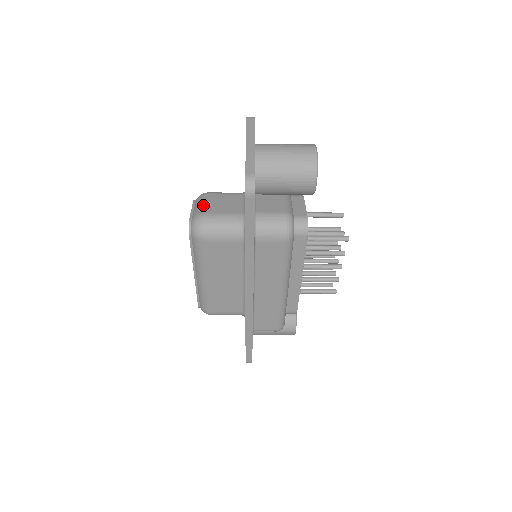
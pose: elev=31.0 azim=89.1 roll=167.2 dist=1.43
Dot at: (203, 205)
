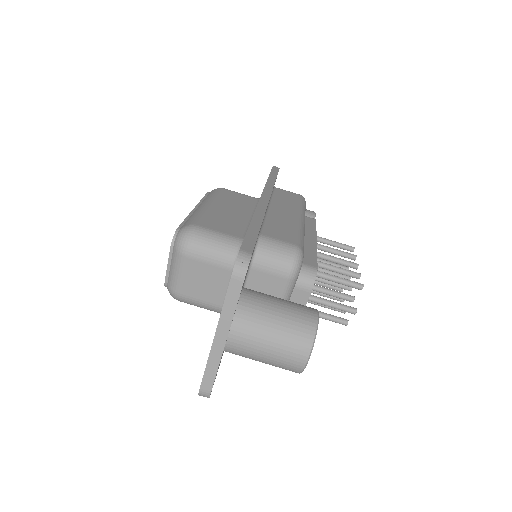
Dot at: occluded
